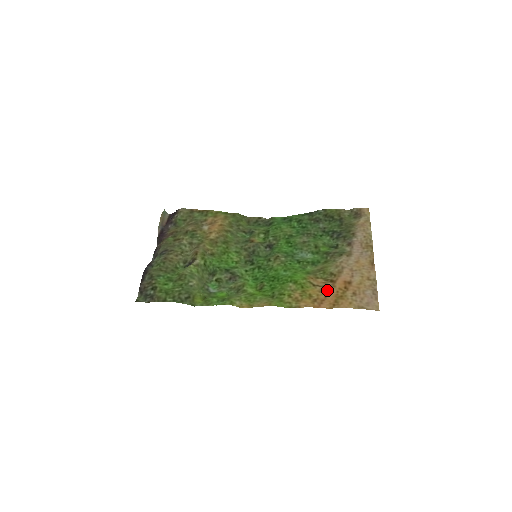
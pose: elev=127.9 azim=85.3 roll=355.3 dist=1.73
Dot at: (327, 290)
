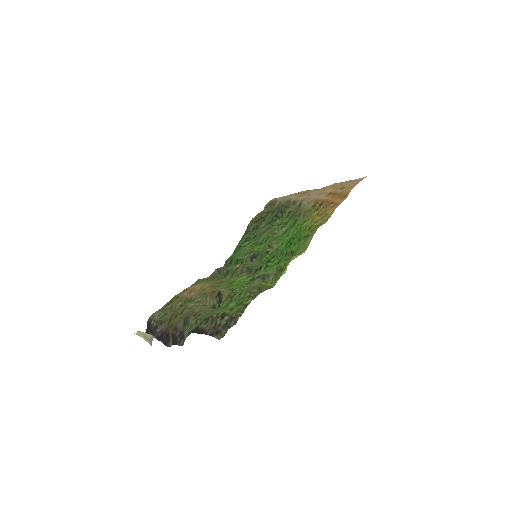
Dot at: (327, 204)
